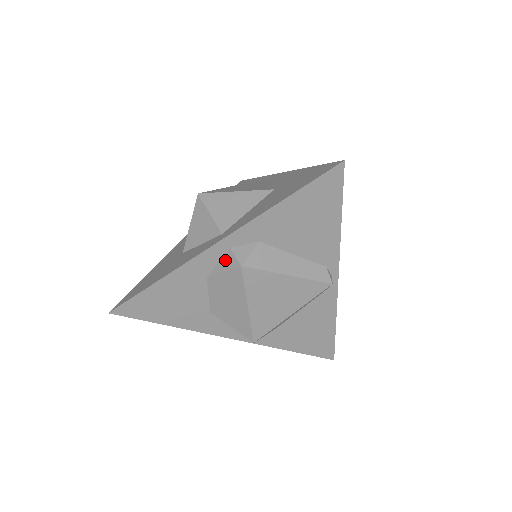
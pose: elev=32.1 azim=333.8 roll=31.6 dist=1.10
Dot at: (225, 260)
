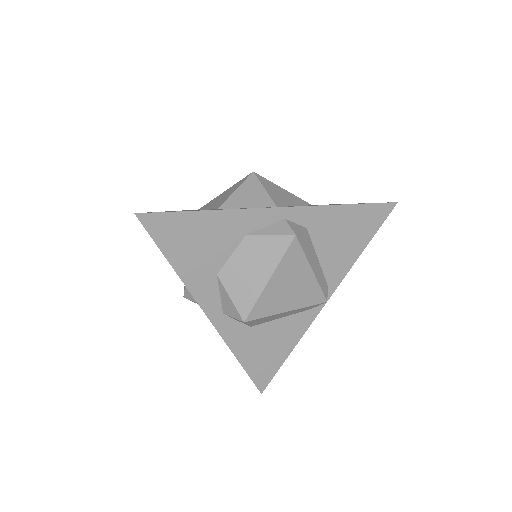
Dot at: (276, 226)
